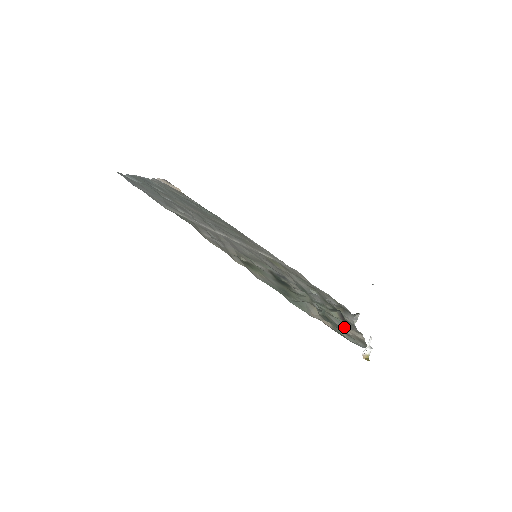
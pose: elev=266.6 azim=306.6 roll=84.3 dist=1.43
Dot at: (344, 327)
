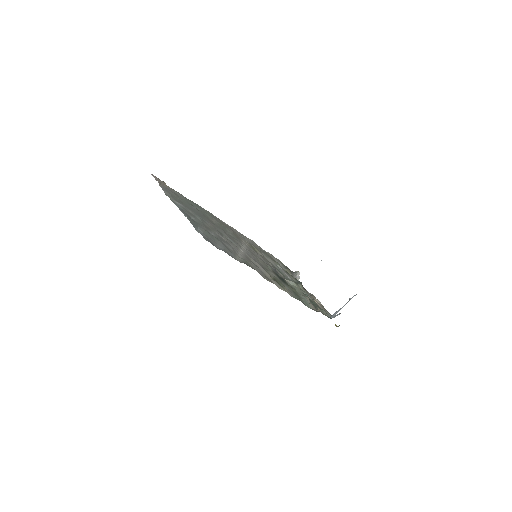
Dot at: (314, 300)
